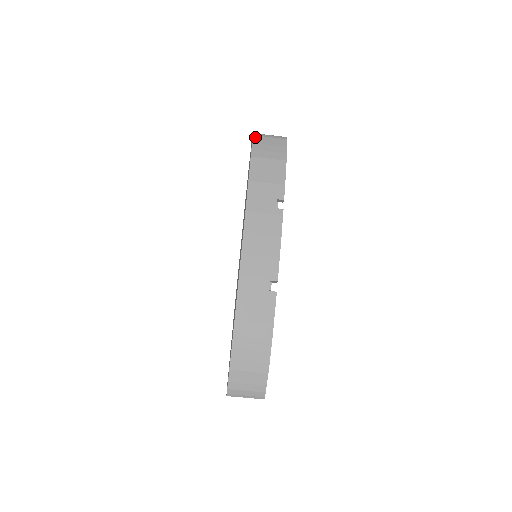
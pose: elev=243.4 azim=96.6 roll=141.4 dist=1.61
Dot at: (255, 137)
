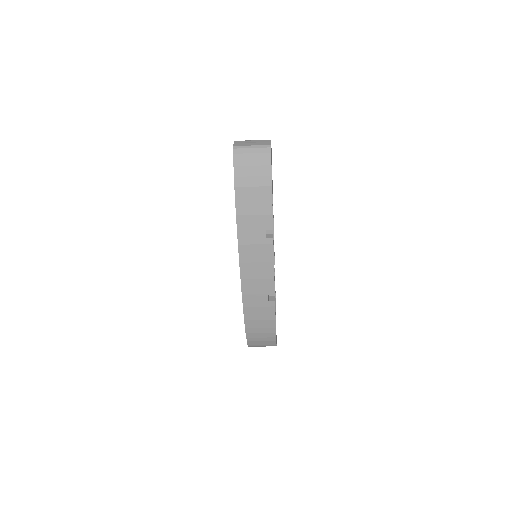
Dot at: (236, 157)
